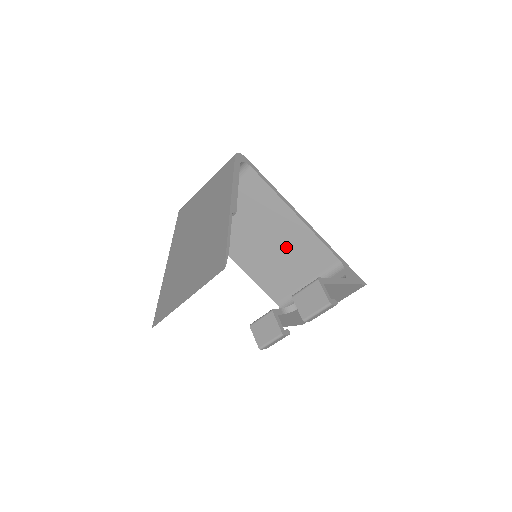
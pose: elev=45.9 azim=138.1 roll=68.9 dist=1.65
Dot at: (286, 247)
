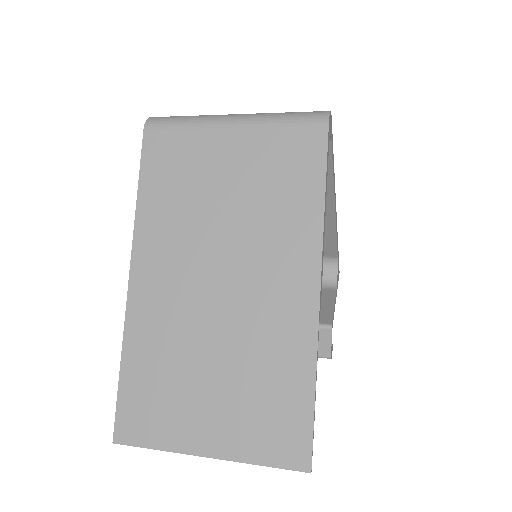
Dot at: occluded
